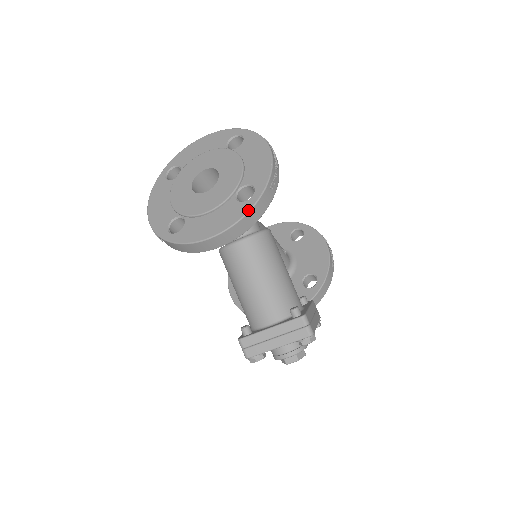
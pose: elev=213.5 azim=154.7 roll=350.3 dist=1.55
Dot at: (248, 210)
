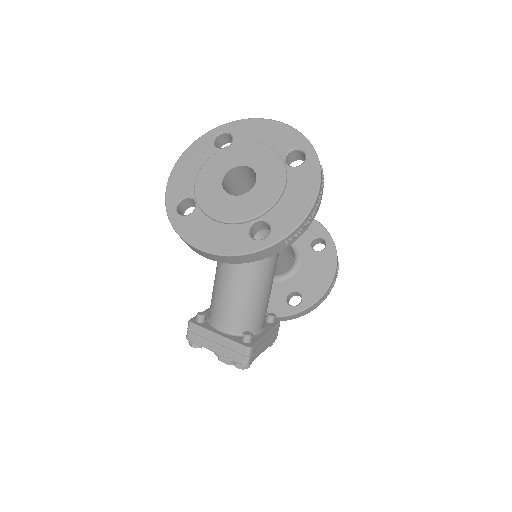
Dot at: (248, 252)
